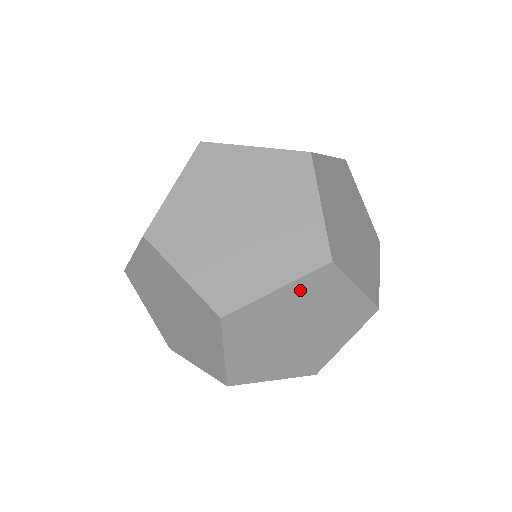
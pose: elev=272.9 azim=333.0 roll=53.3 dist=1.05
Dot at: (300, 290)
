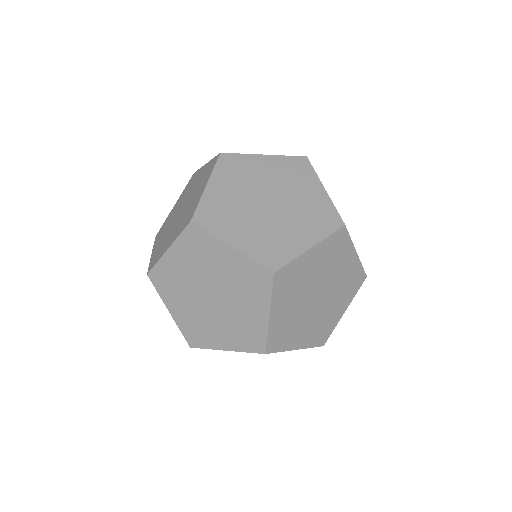
Dot at: occluded
